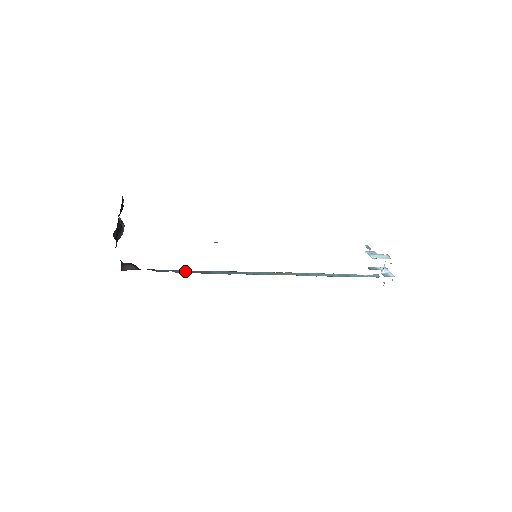
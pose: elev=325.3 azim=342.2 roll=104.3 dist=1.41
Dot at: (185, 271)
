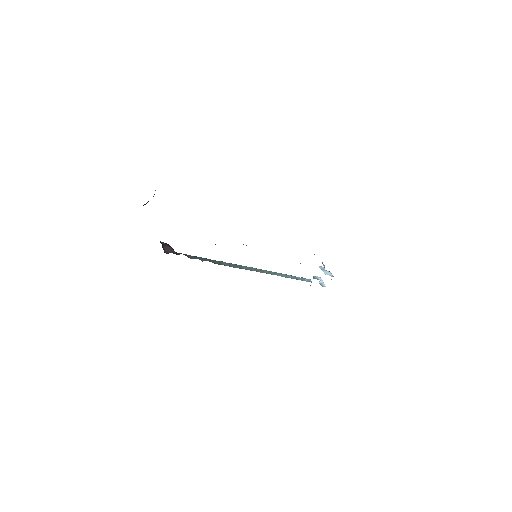
Dot at: (206, 260)
